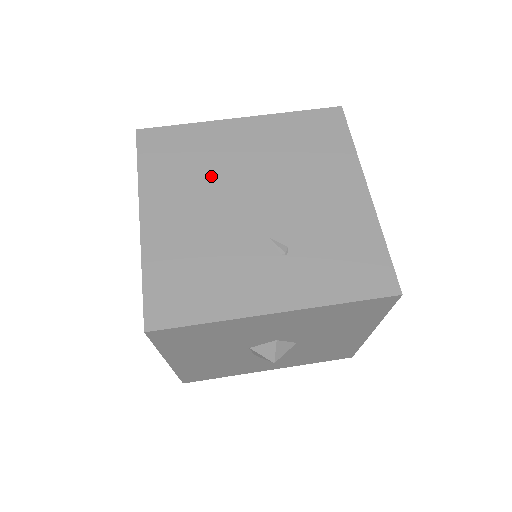
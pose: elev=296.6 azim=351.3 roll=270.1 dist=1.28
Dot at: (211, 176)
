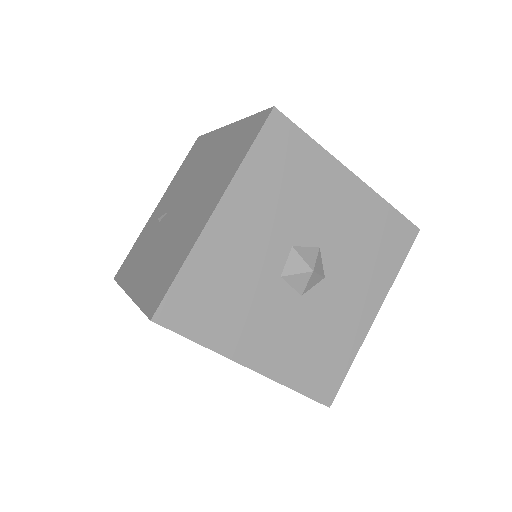
Dot at: occluded
